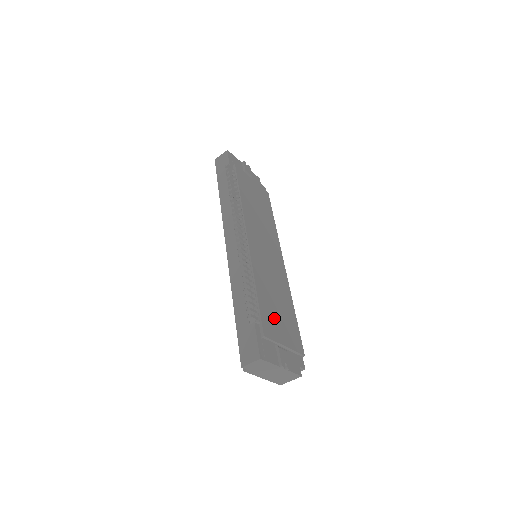
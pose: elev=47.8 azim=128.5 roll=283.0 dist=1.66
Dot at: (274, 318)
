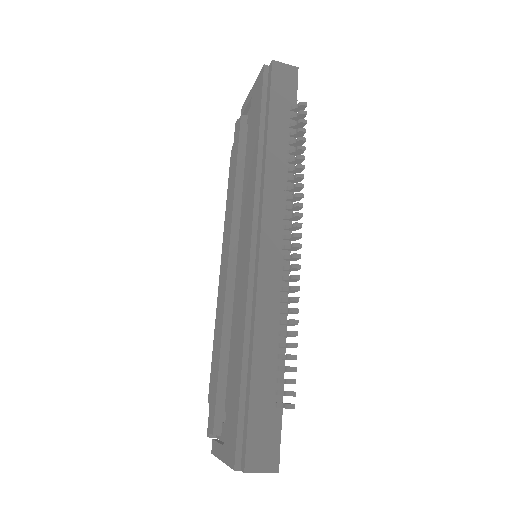
Dot at: occluded
